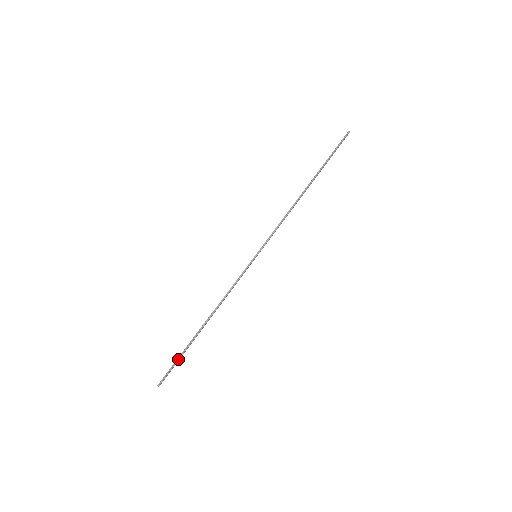
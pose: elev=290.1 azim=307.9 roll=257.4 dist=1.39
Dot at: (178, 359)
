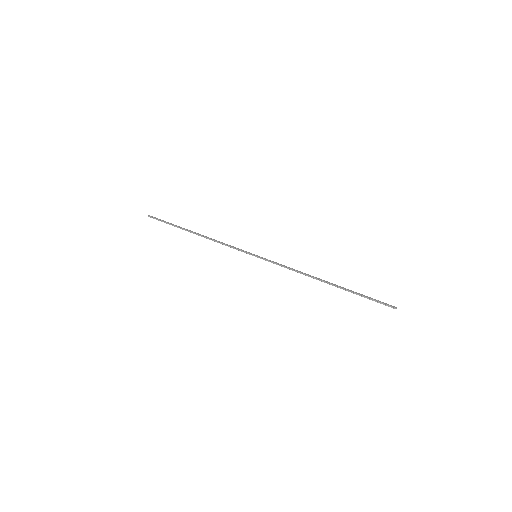
Dot at: (168, 223)
